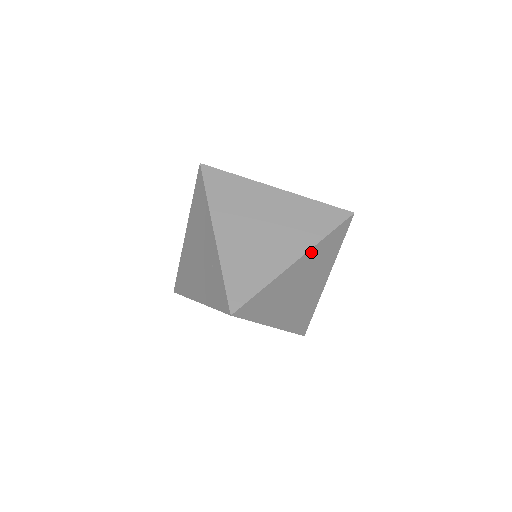
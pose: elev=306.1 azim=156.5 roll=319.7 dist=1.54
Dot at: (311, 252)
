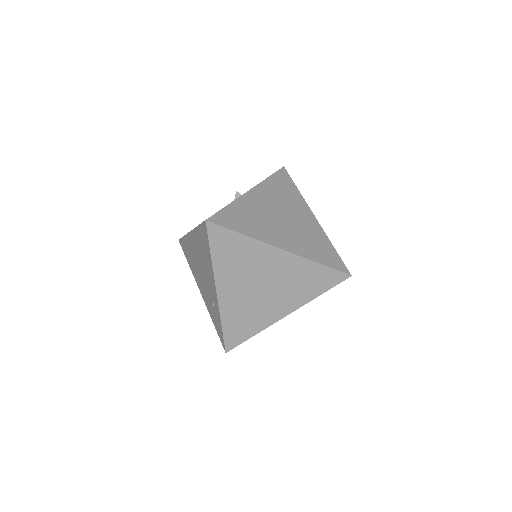
Dot at: (301, 305)
